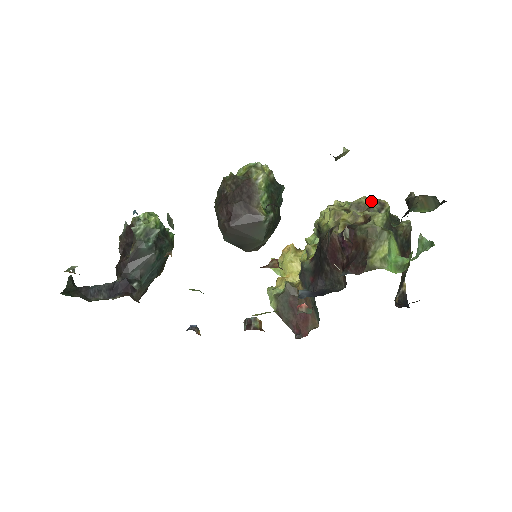
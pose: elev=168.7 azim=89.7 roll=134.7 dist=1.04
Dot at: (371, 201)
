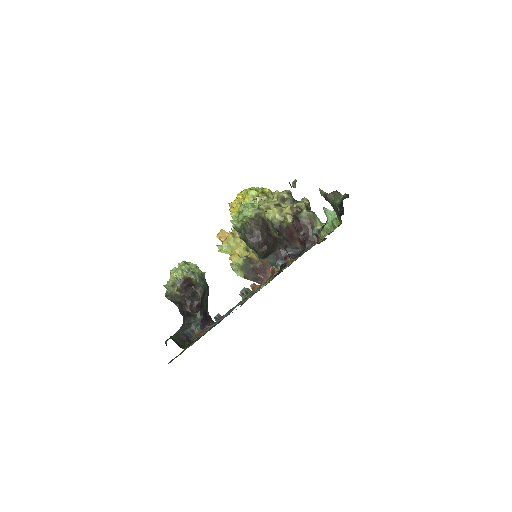
Dot at: (286, 194)
